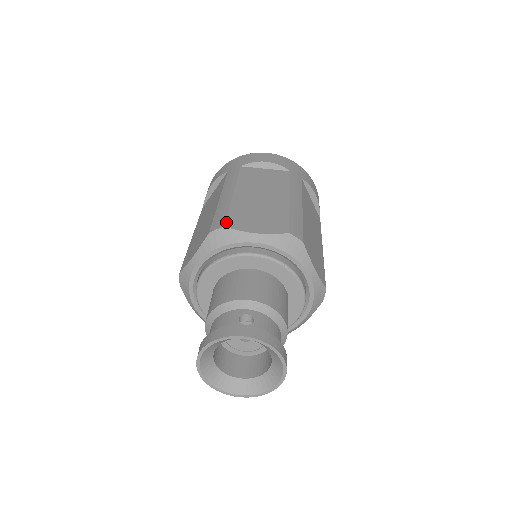
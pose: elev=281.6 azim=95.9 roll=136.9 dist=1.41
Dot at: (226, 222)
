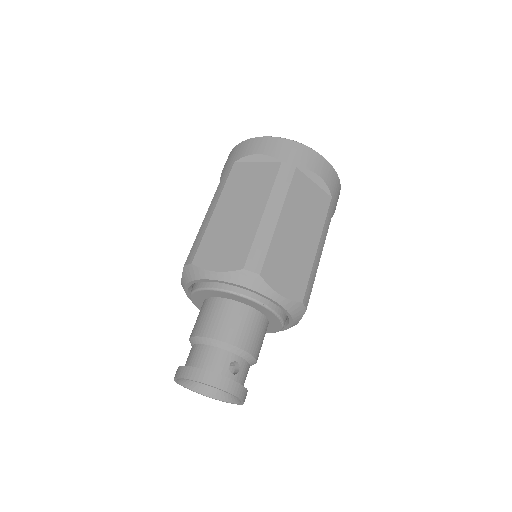
Dot at: (262, 268)
